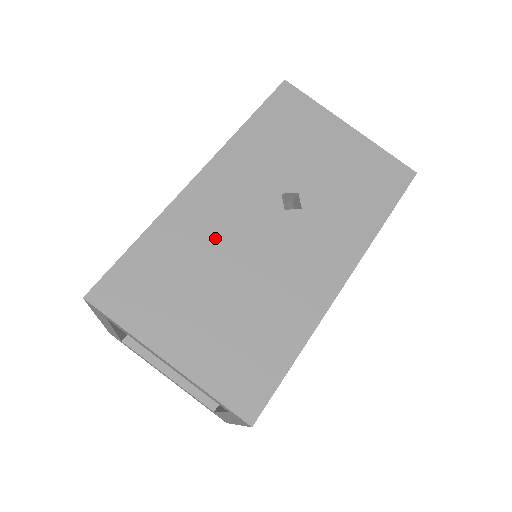
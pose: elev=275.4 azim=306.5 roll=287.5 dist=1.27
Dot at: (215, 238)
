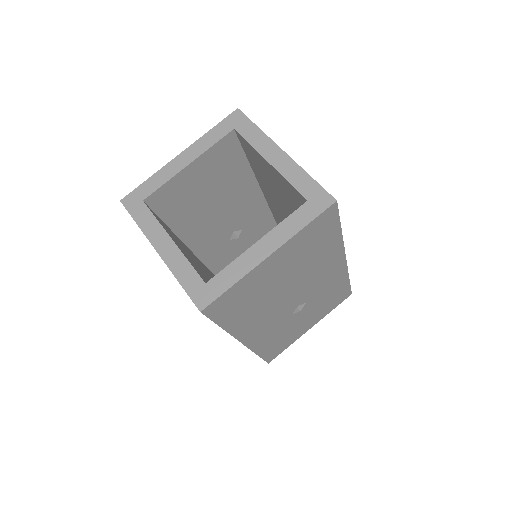
Dot at: occluded
